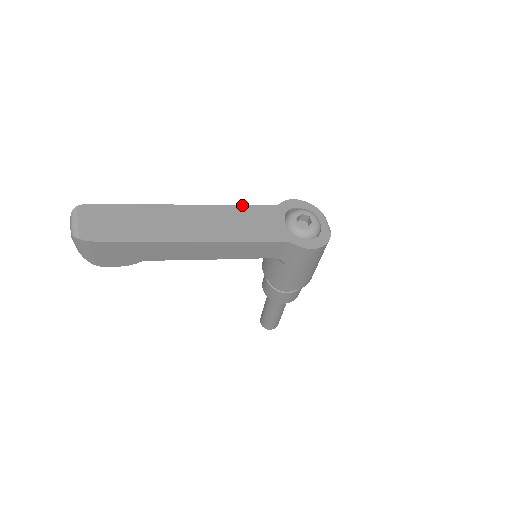
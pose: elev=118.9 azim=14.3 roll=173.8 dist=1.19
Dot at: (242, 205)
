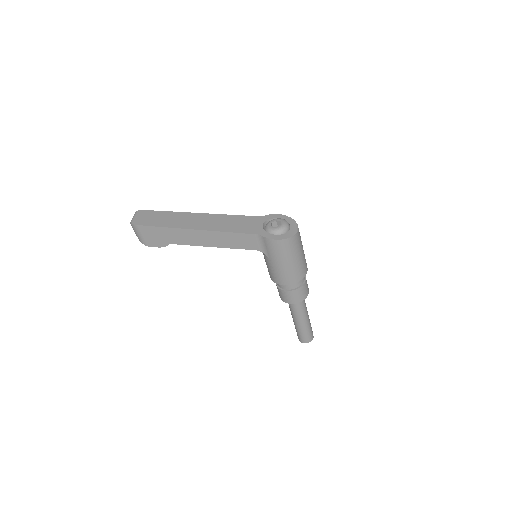
Dot at: (236, 215)
